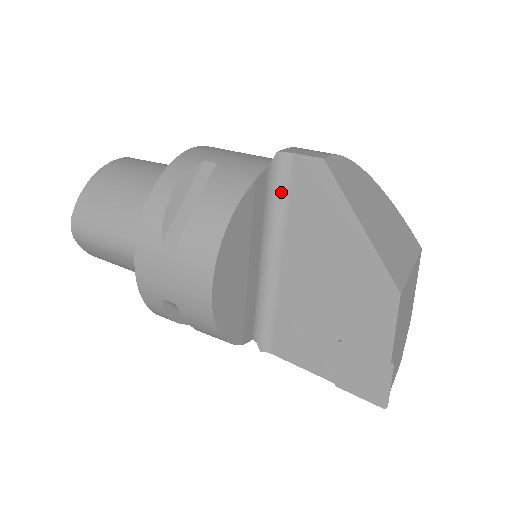
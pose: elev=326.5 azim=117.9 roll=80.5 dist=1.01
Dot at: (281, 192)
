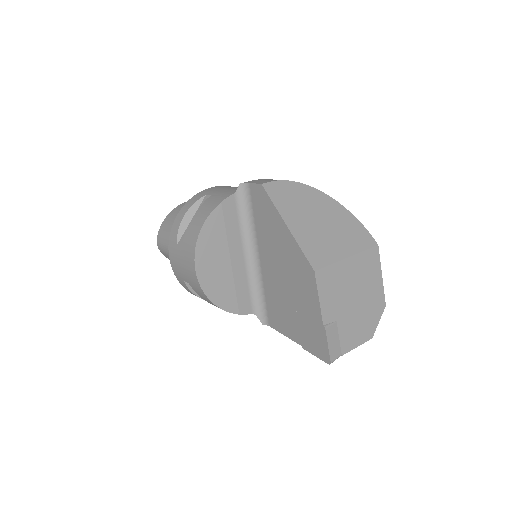
Dot at: (249, 209)
